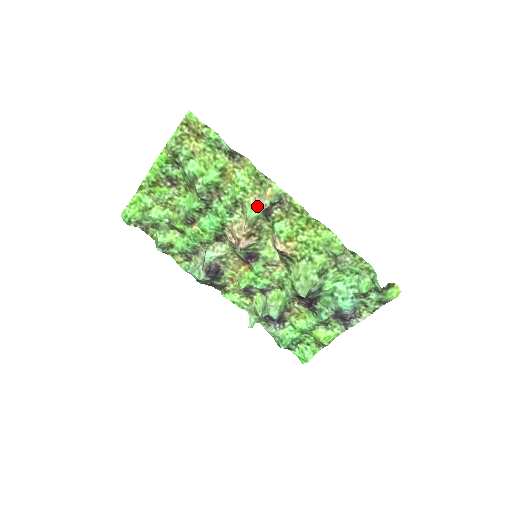
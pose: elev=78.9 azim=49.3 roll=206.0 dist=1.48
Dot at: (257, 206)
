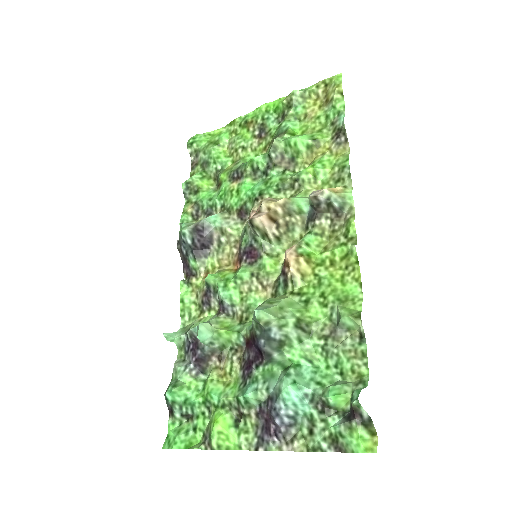
Dot at: occluded
